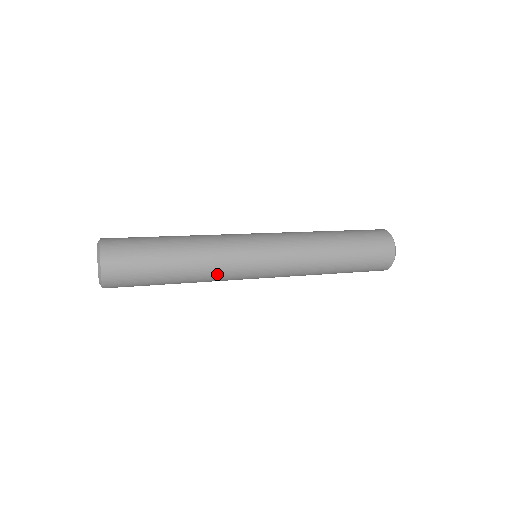
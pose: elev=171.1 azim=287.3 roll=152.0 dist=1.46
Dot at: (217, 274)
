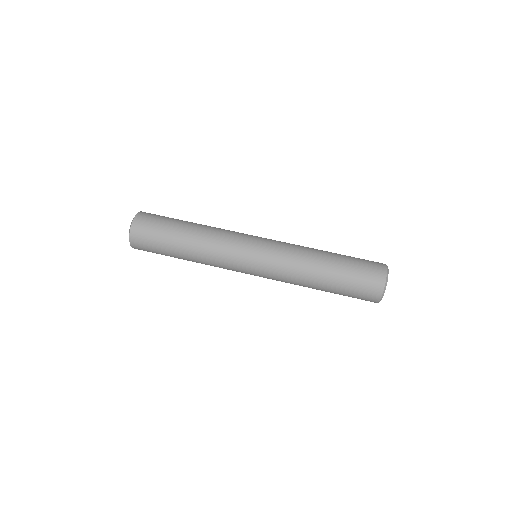
Dot at: occluded
